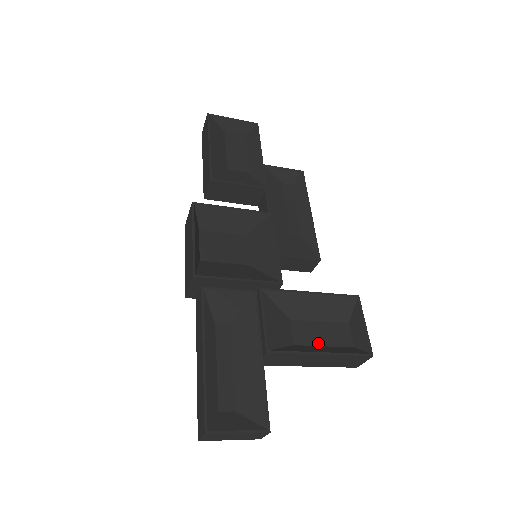
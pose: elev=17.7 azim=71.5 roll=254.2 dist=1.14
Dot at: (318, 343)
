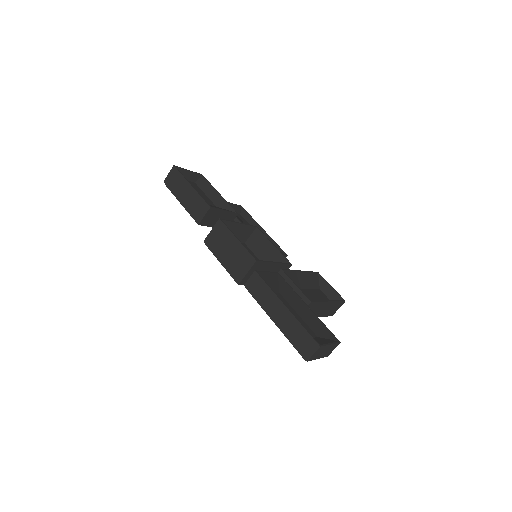
Dot at: (318, 300)
